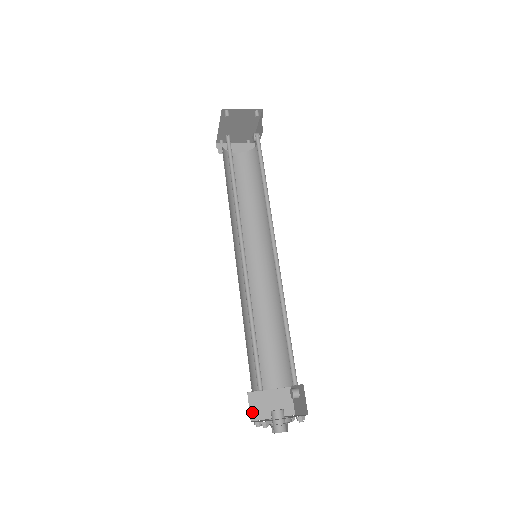
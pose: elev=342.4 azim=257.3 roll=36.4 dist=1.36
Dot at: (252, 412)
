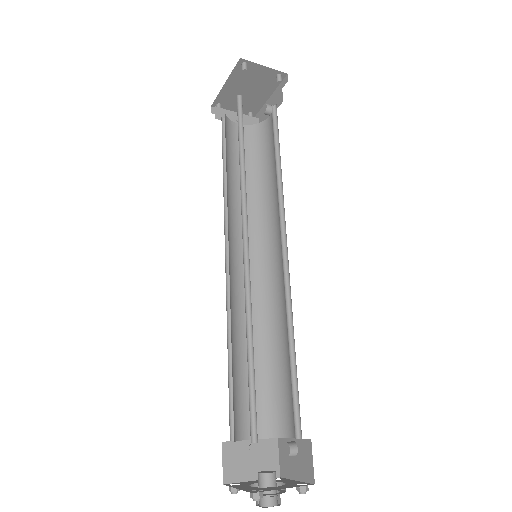
Dot at: (226, 471)
